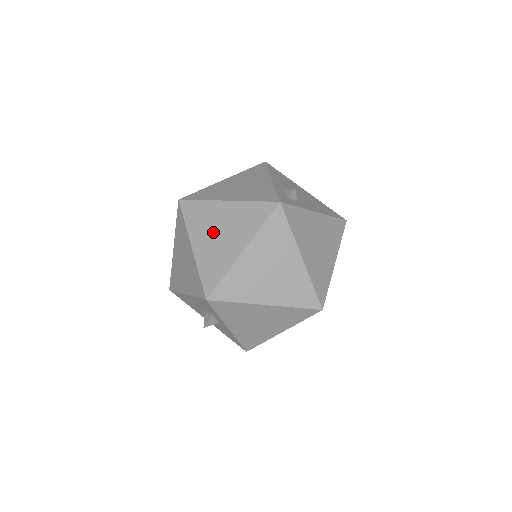
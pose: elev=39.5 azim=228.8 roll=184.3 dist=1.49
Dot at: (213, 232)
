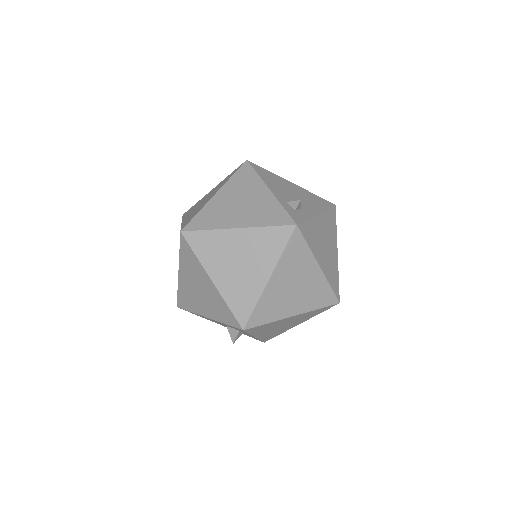
Dot at: (231, 263)
